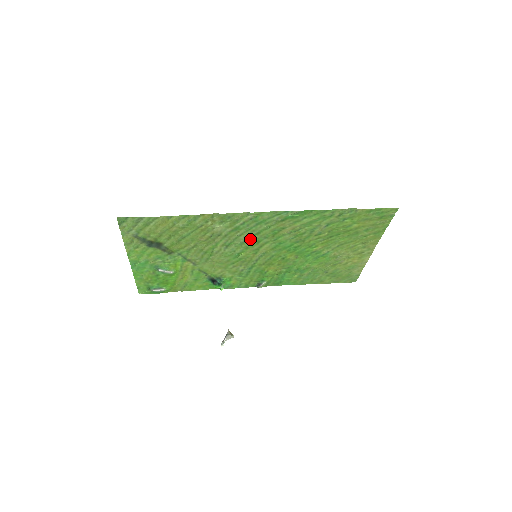
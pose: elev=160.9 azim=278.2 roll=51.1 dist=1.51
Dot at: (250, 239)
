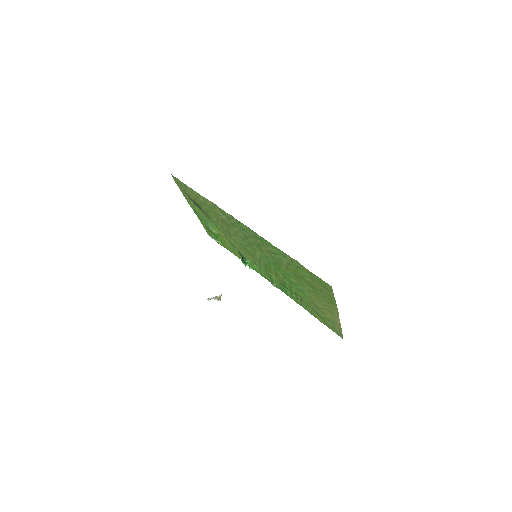
Dot at: (246, 239)
